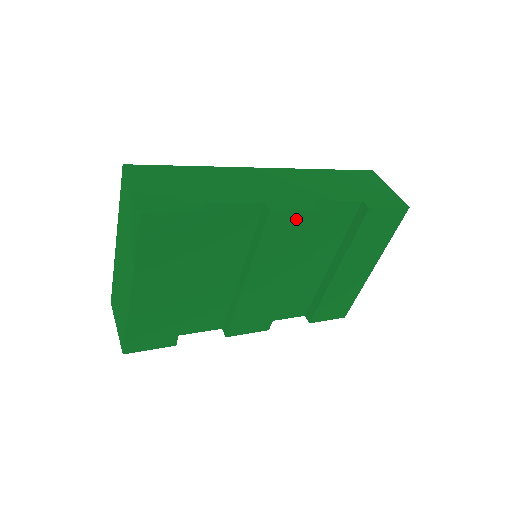
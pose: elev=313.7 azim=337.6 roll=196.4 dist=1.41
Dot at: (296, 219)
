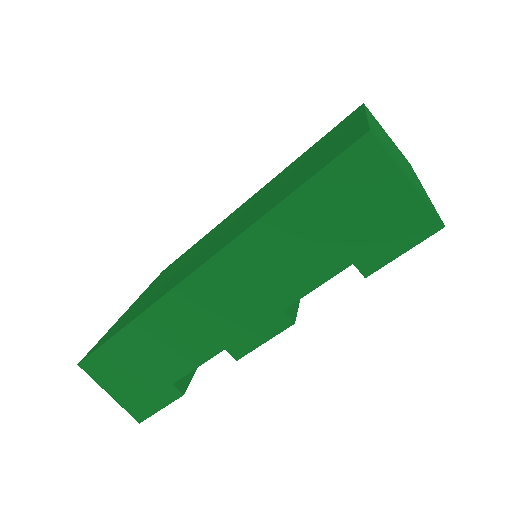
Dot at: occluded
